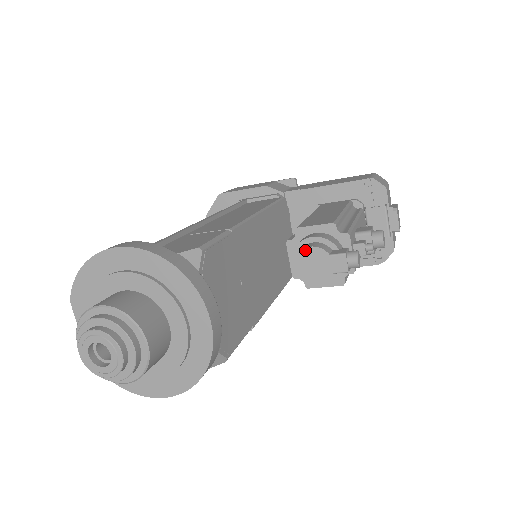
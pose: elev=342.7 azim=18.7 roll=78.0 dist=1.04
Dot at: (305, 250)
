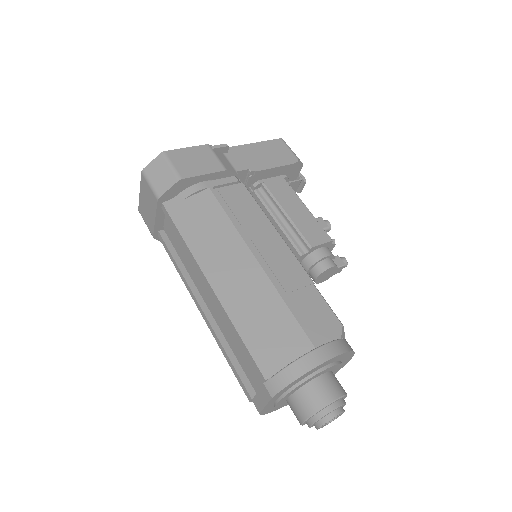
Dot at: (328, 269)
